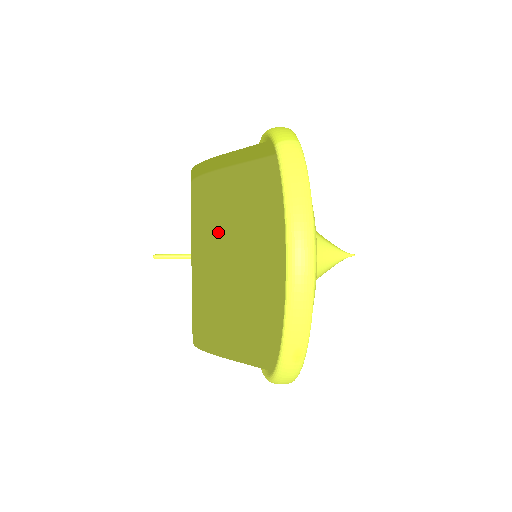
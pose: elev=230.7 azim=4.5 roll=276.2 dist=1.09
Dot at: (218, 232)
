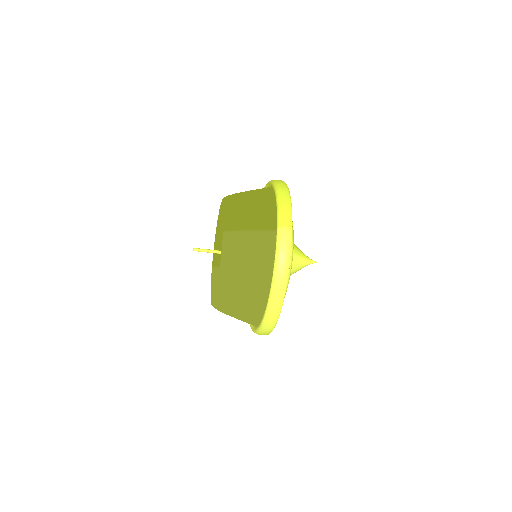
Dot at: (234, 276)
